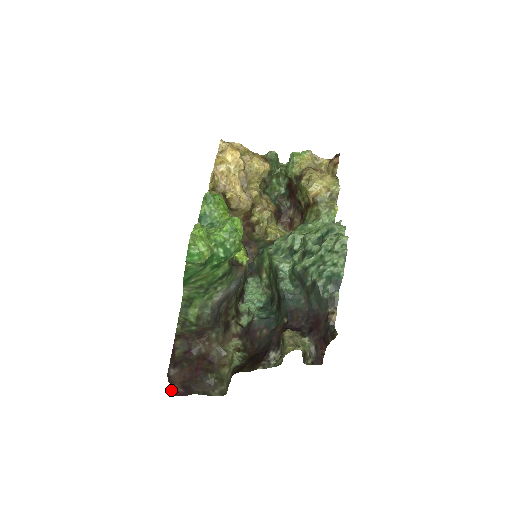
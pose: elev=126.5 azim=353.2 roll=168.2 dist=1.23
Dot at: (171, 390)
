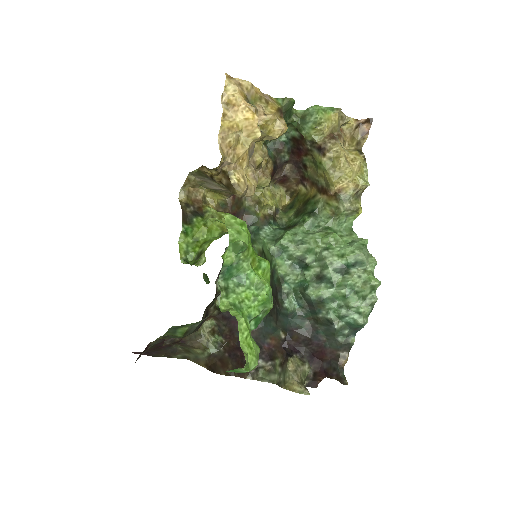
Dot at: occluded
